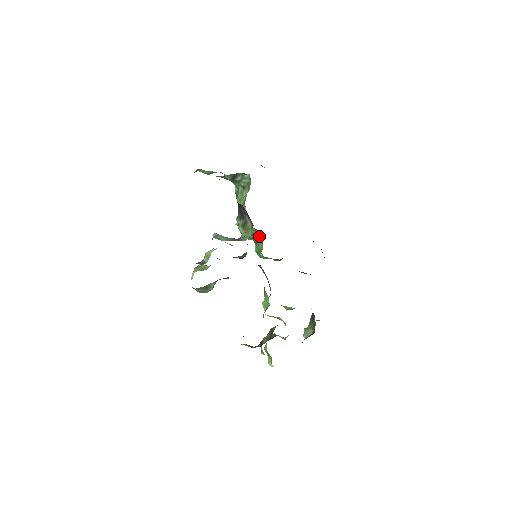
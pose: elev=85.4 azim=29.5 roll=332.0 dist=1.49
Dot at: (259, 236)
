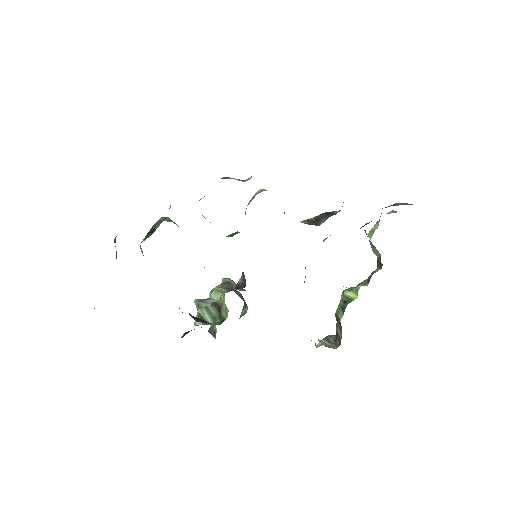
Dot at: occluded
